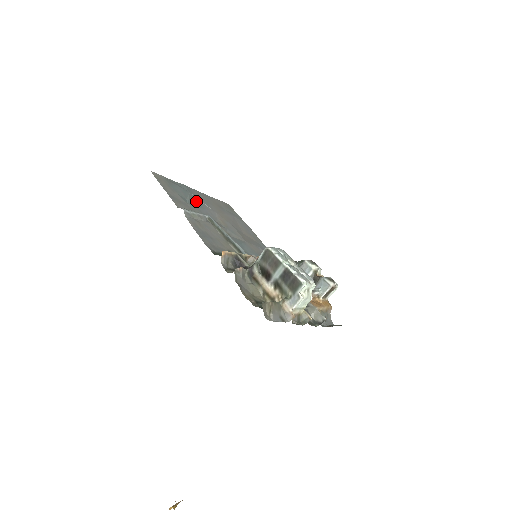
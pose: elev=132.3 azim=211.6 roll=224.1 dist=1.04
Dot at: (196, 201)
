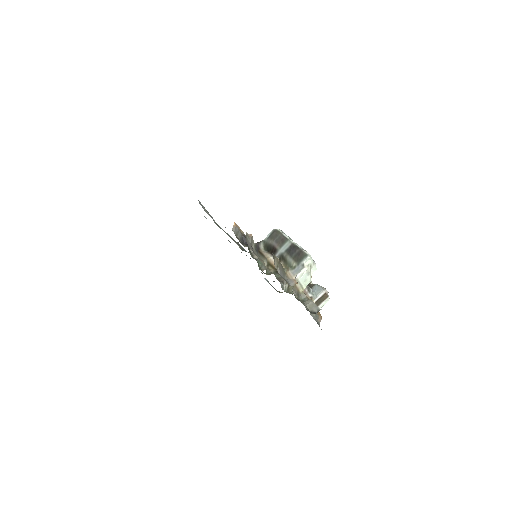
Dot at: occluded
